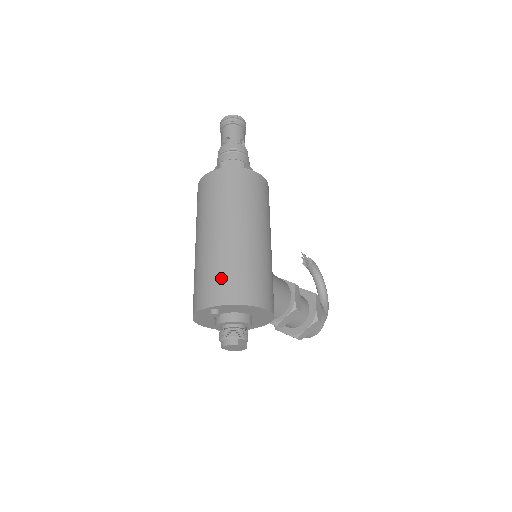
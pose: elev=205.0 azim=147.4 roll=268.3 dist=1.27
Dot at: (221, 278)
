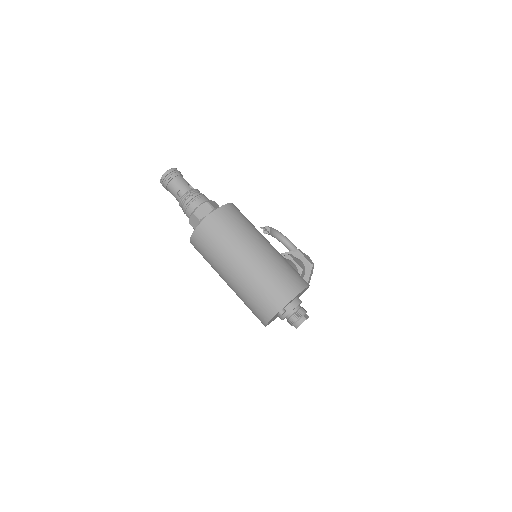
Dot at: (271, 290)
